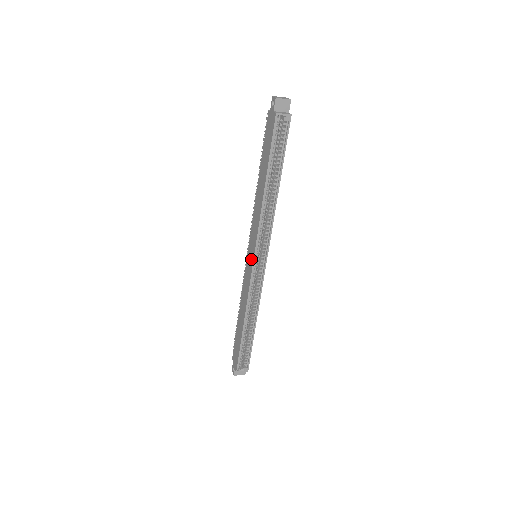
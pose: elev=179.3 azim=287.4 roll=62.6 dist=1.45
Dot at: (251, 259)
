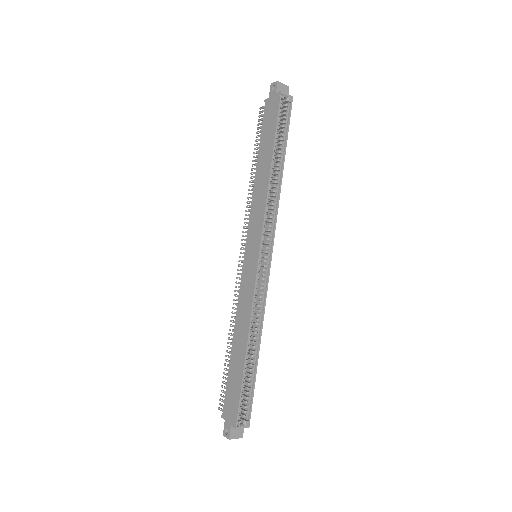
Dot at: (254, 255)
